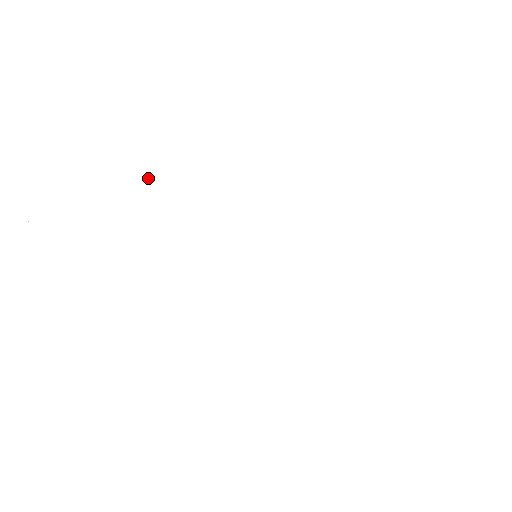
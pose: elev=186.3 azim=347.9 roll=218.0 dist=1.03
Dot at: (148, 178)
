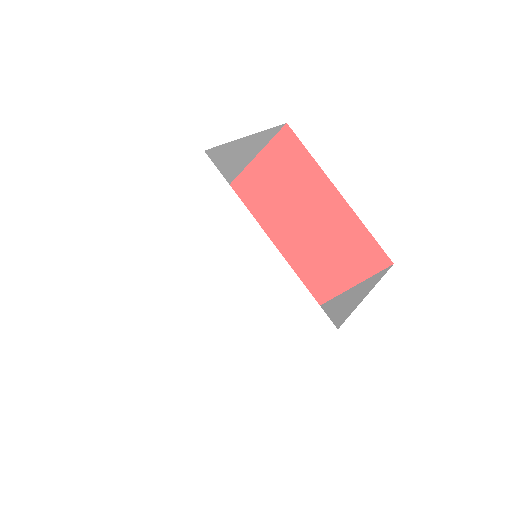
Dot at: (174, 239)
